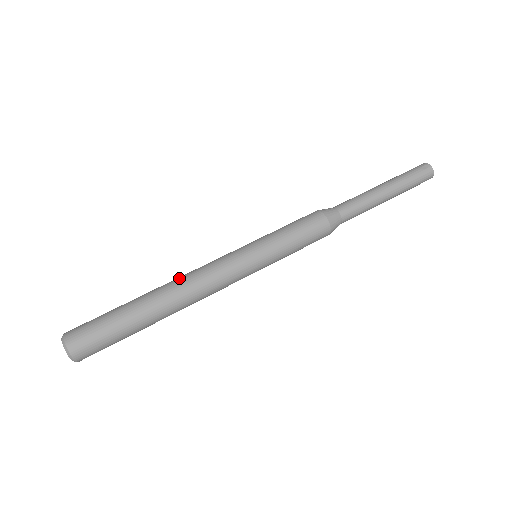
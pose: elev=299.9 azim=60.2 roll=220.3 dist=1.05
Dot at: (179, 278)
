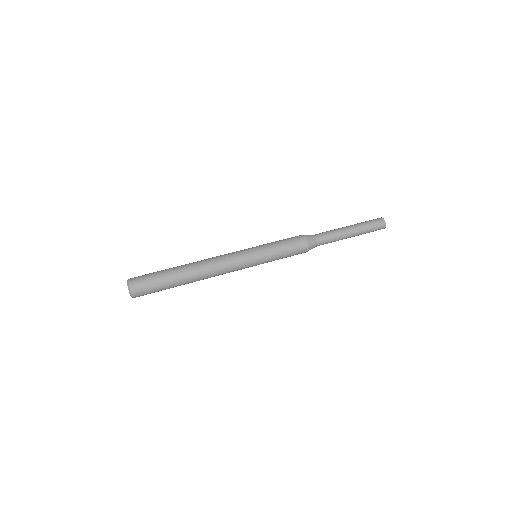
Dot at: (205, 260)
